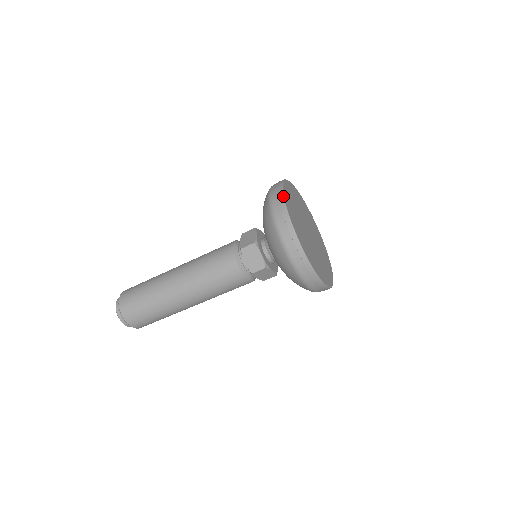
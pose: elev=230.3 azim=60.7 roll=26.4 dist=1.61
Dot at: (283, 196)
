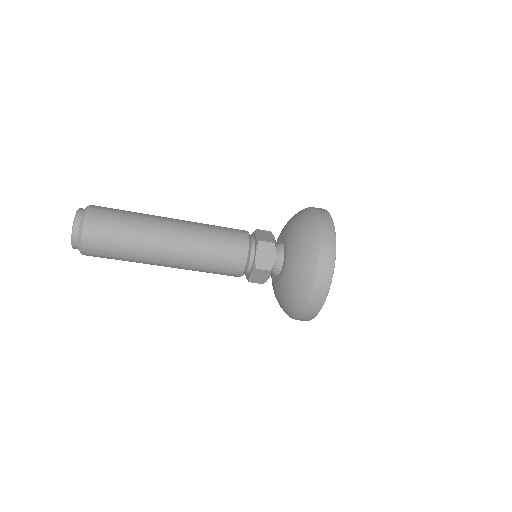
Dot at: occluded
